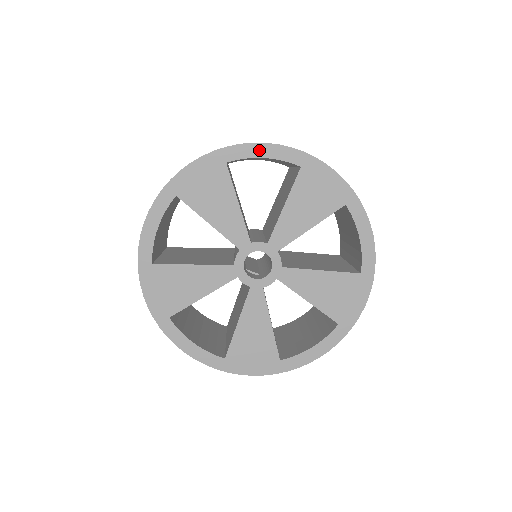
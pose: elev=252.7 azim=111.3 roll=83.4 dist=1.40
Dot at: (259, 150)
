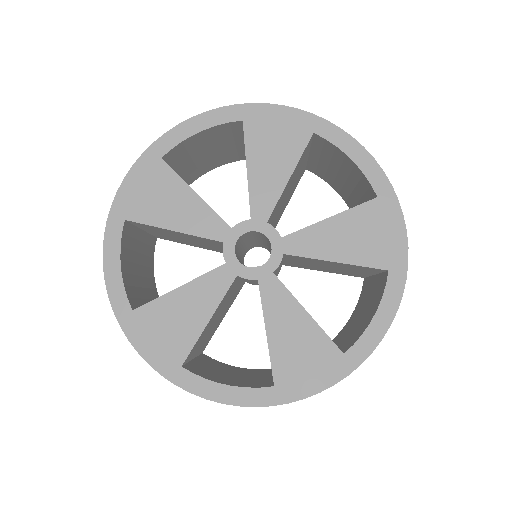
Dot at: (189, 127)
